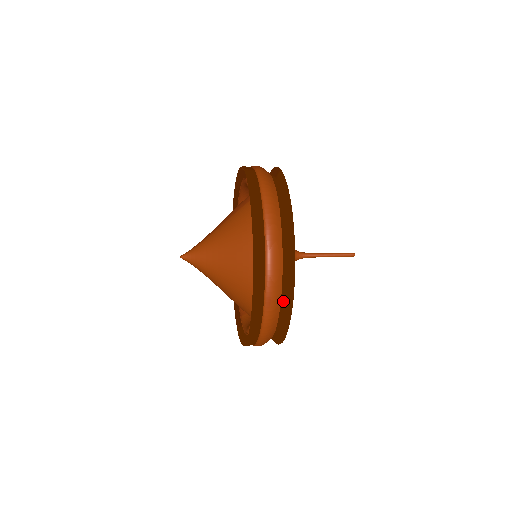
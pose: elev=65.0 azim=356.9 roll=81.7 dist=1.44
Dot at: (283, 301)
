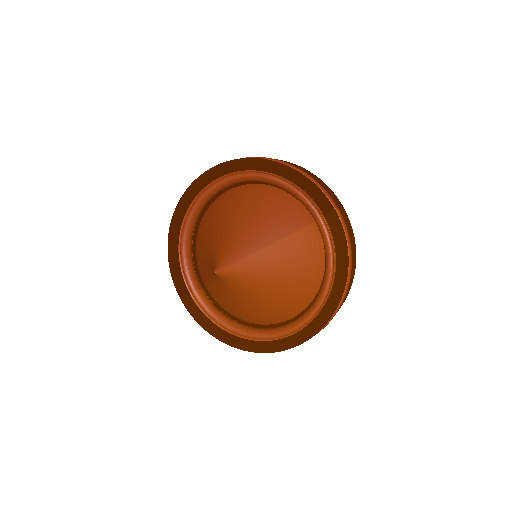
Dot at: occluded
